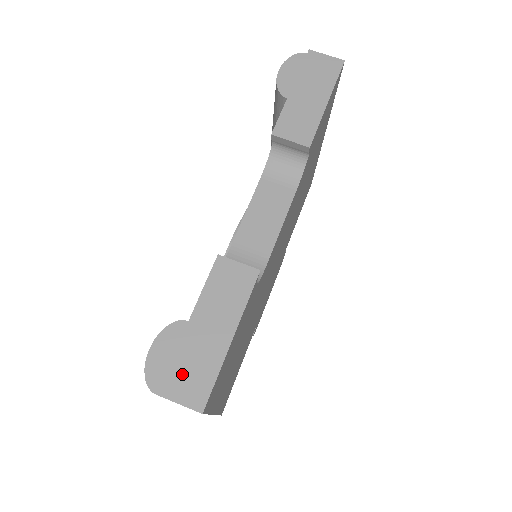
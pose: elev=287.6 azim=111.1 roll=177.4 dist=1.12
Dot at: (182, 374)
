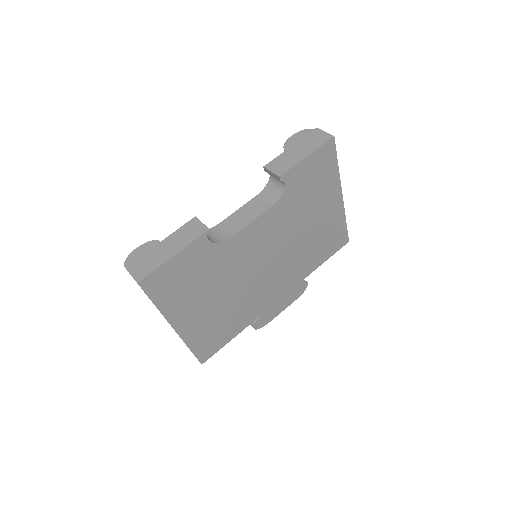
Dot at: (141, 263)
